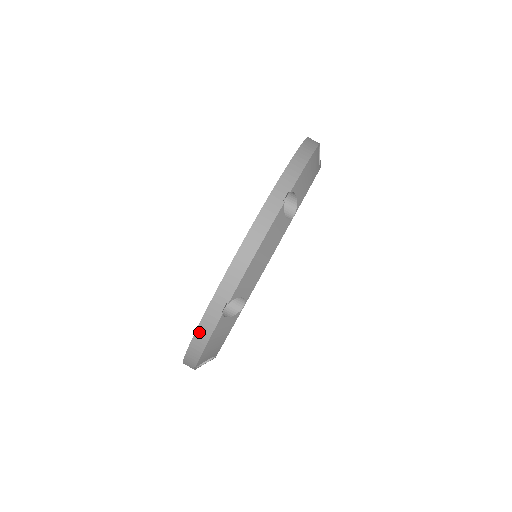
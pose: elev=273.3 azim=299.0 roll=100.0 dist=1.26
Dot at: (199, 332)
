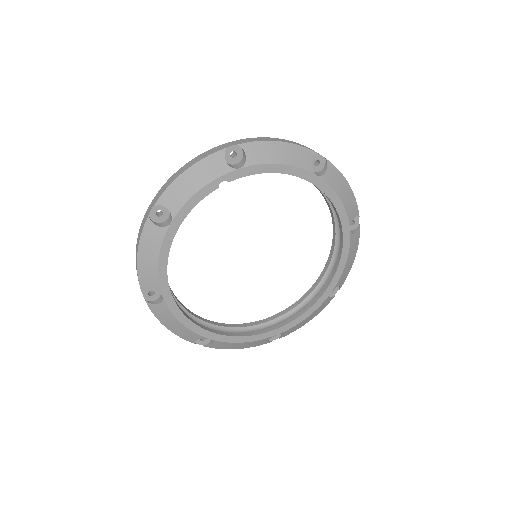
Dot at: (139, 235)
